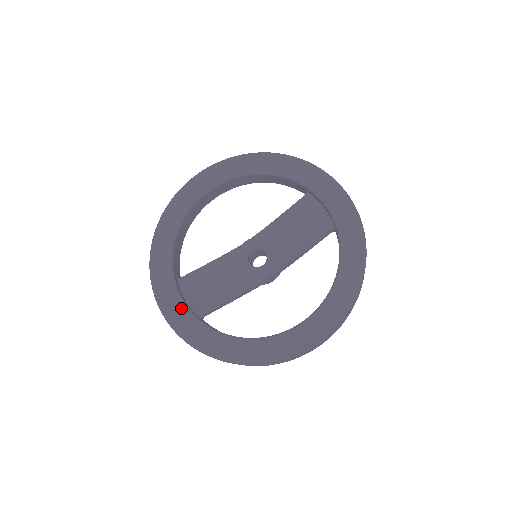
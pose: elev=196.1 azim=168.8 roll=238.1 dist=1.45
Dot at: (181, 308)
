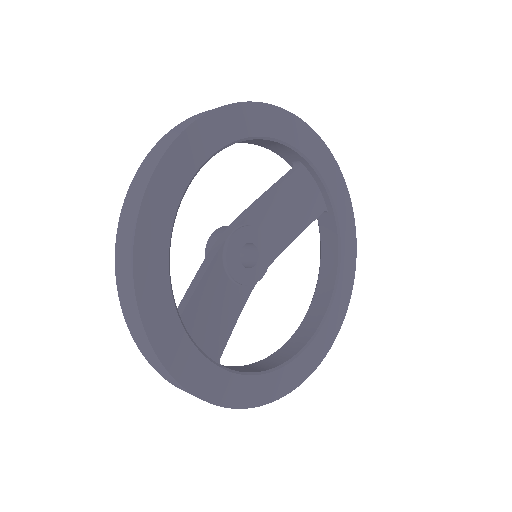
Dot at: (204, 364)
